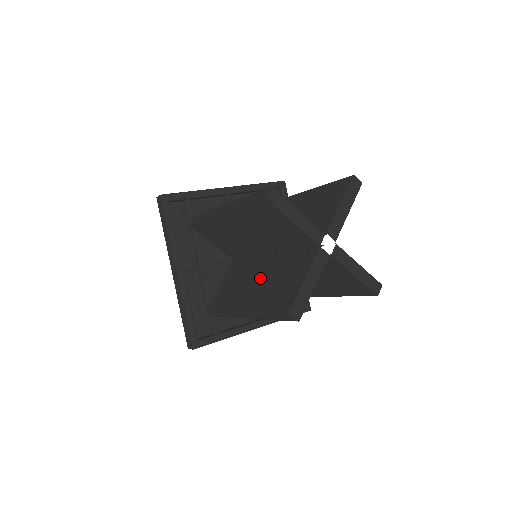
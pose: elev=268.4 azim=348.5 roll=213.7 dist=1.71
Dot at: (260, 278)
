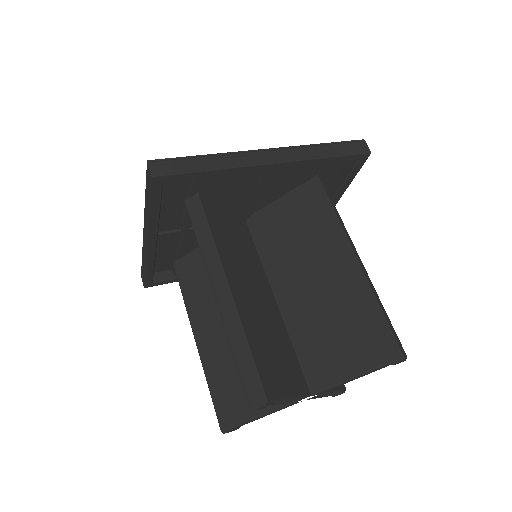
Dot at: occluded
